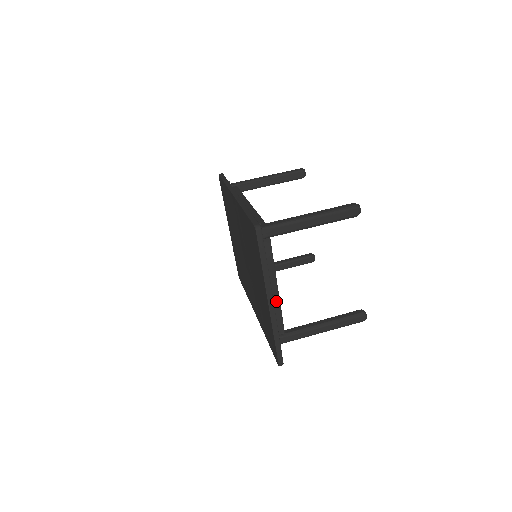
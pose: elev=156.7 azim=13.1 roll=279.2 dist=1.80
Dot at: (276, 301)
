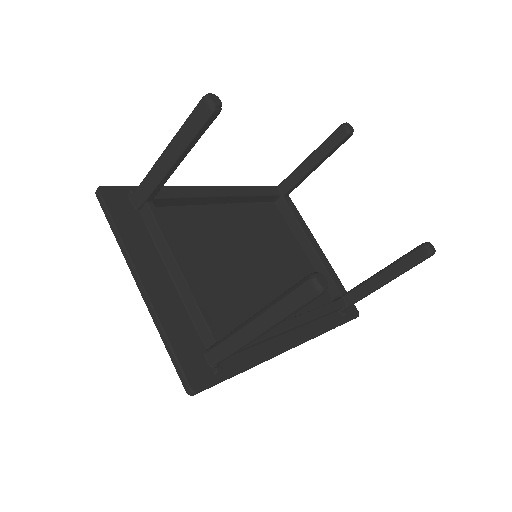
Dot at: (186, 291)
